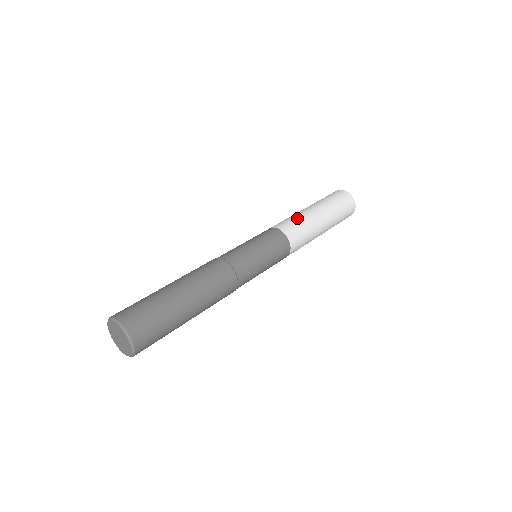
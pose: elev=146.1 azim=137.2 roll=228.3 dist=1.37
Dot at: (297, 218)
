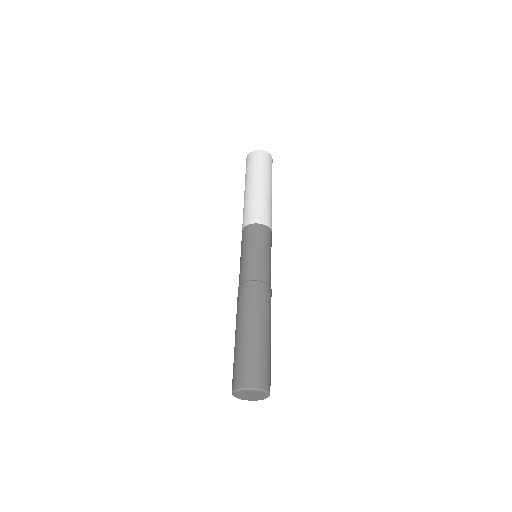
Dot at: (262, 204)
